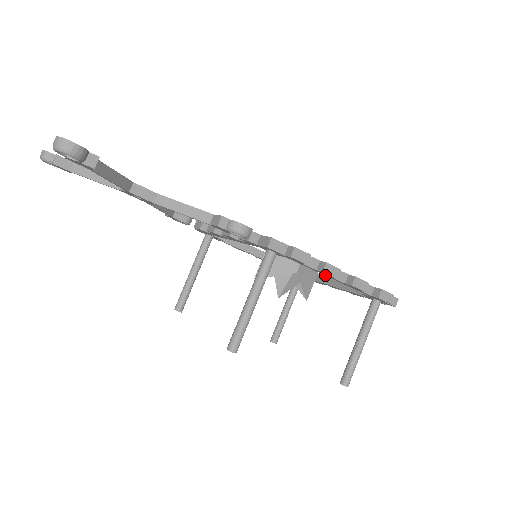
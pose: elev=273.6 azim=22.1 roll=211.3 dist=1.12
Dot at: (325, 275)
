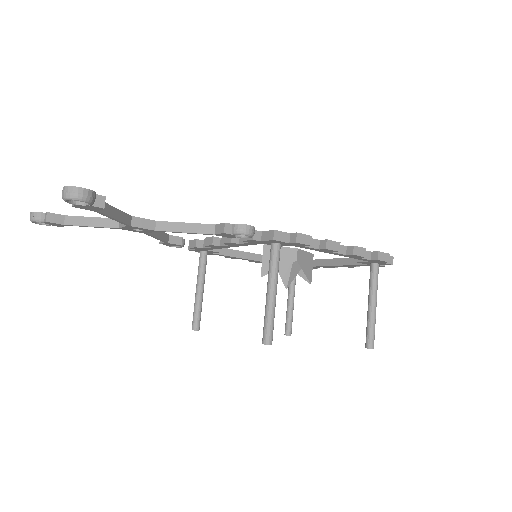
Dot at: (327, 252)
